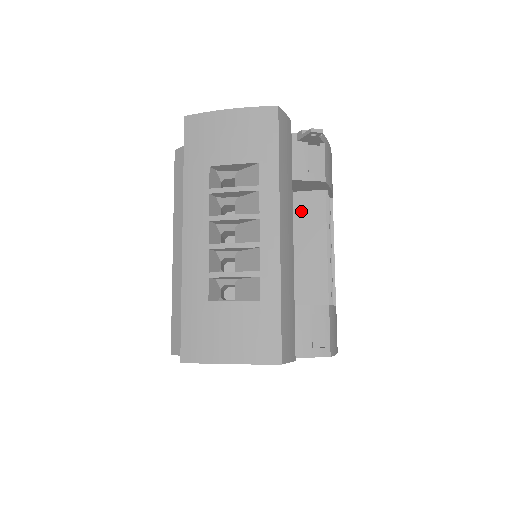
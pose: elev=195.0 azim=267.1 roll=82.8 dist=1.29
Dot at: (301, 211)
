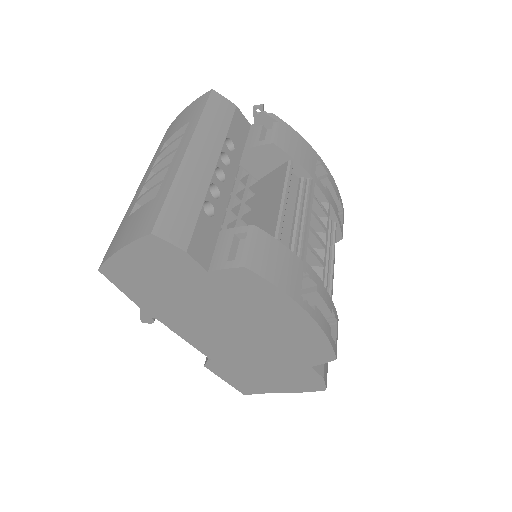
Dot at: (268, 184)
